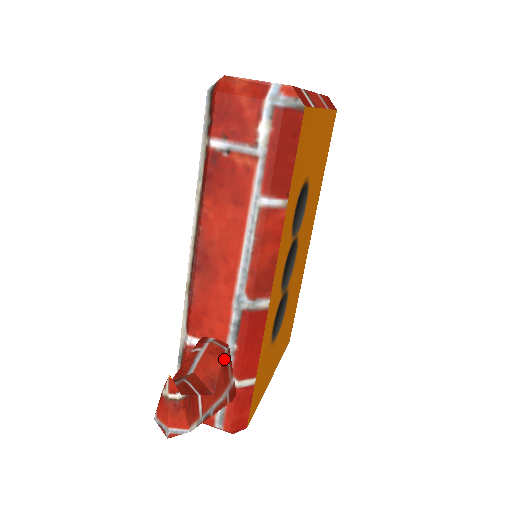
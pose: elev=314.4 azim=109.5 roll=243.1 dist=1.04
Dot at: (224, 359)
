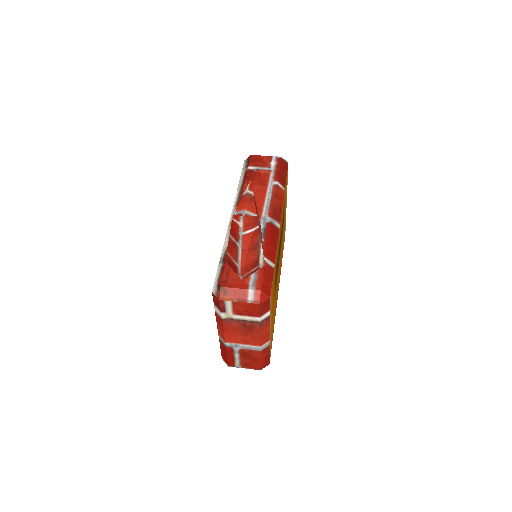
Dot at: occluded
